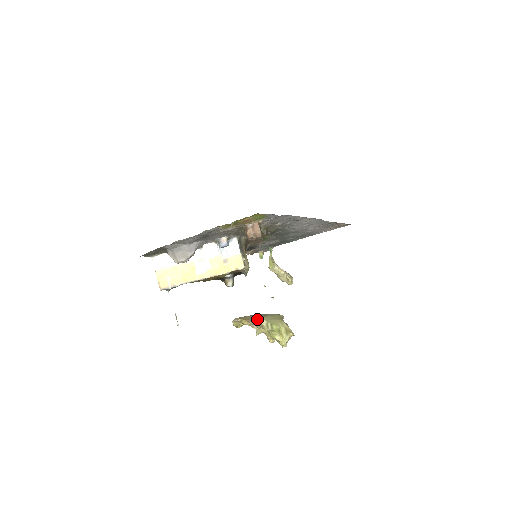
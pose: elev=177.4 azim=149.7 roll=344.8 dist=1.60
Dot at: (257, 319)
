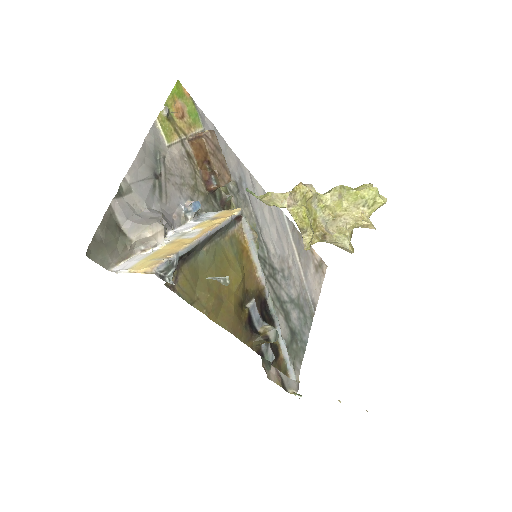
Dot at: (310, 188)
